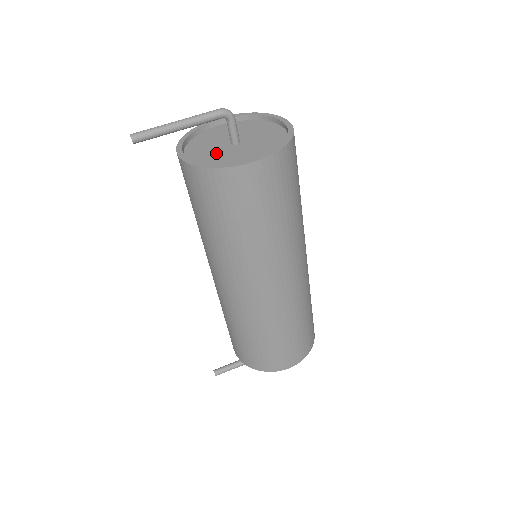
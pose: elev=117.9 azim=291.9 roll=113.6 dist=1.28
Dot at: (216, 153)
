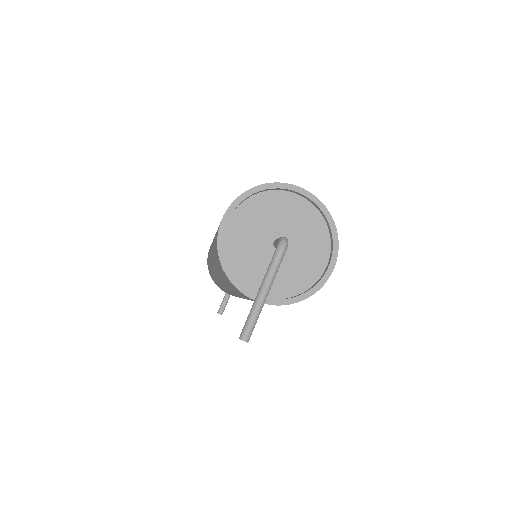
Dot at: (278, 270)
